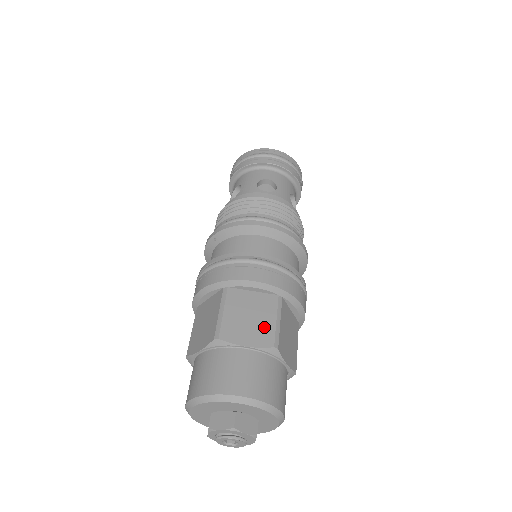
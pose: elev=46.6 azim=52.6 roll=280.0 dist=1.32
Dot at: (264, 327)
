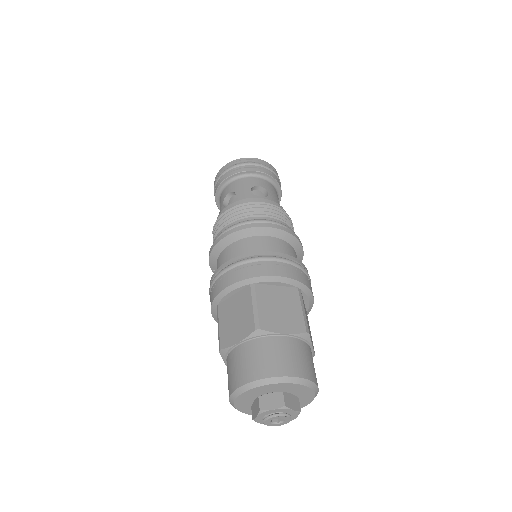
Dot at: (246, 318)
